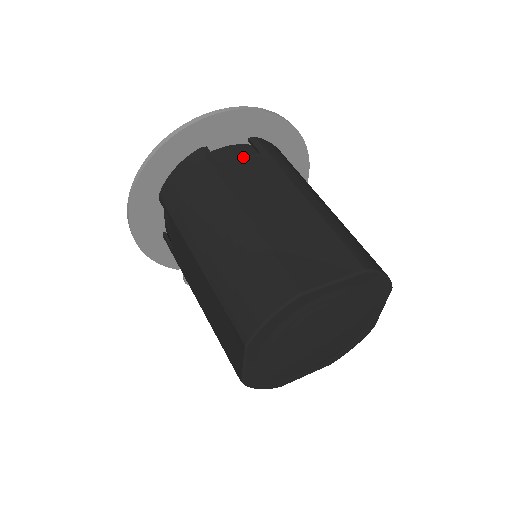
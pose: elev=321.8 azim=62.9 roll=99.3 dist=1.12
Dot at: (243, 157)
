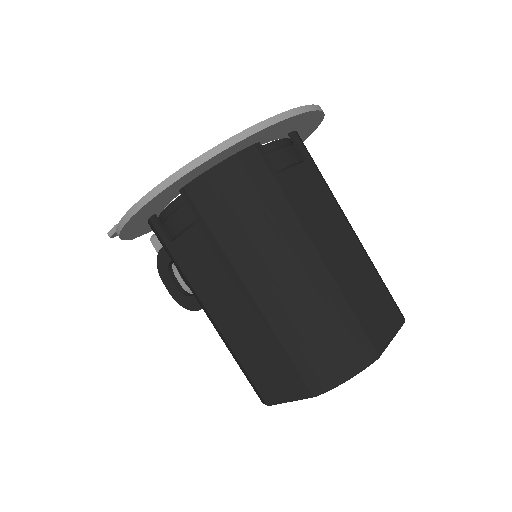
Dot at: (296, 166)
